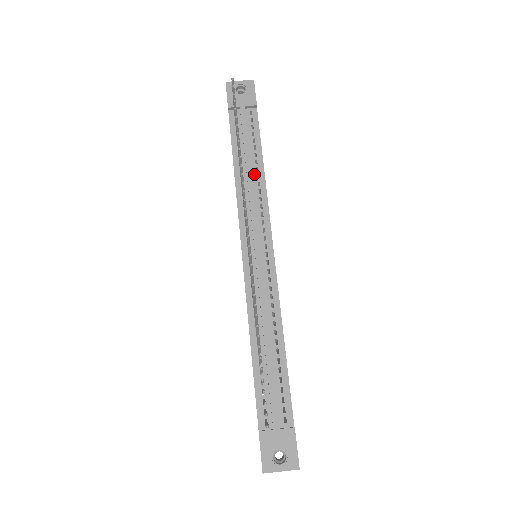
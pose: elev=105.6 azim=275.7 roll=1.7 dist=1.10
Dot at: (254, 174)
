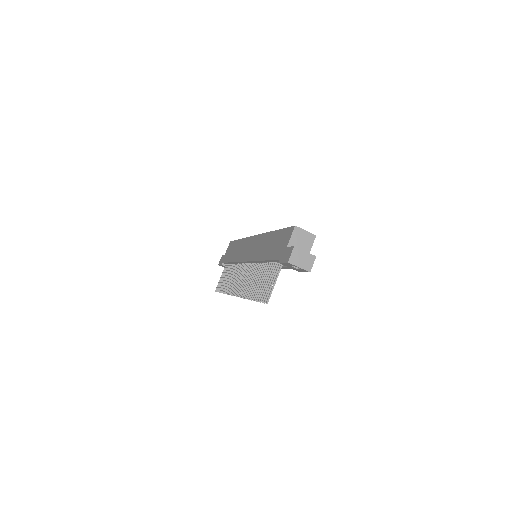
Dot at: occluded
